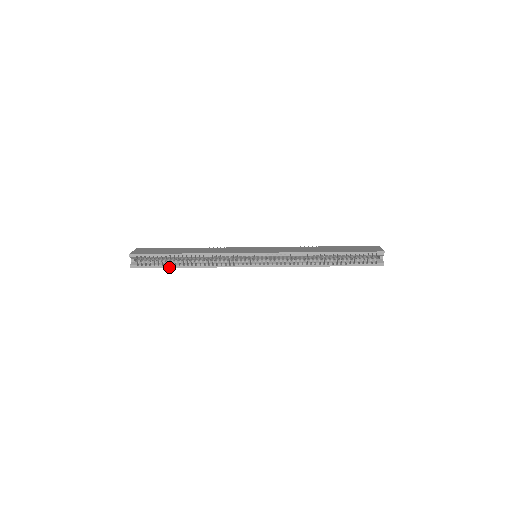
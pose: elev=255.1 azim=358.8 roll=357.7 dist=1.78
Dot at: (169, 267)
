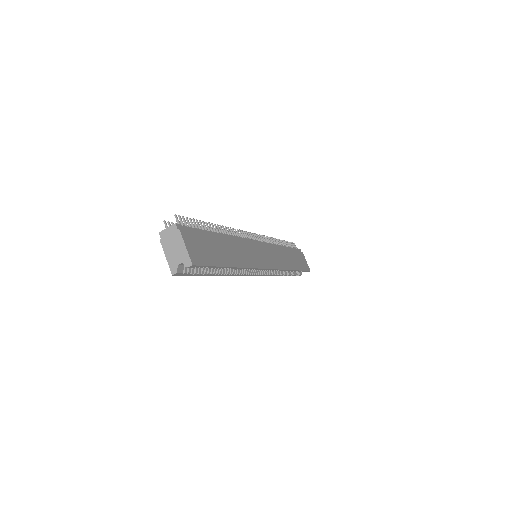
Dot at: (206, 275)
